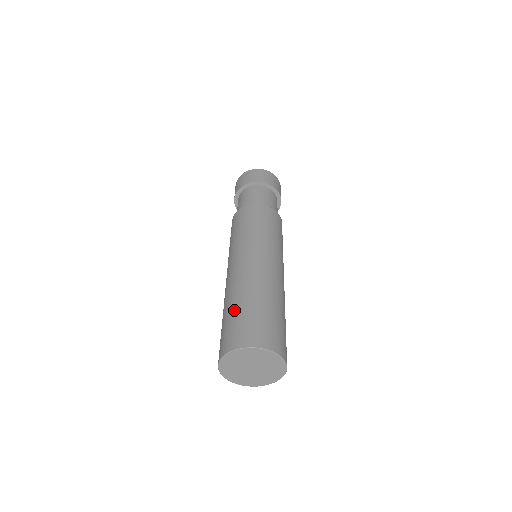
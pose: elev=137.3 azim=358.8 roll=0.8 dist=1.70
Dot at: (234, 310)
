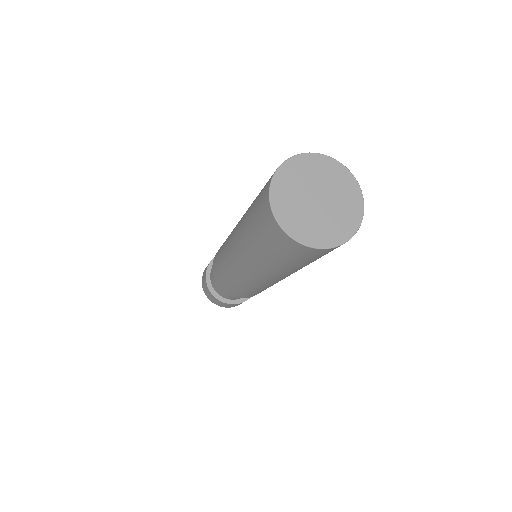
Dot at: occluded
